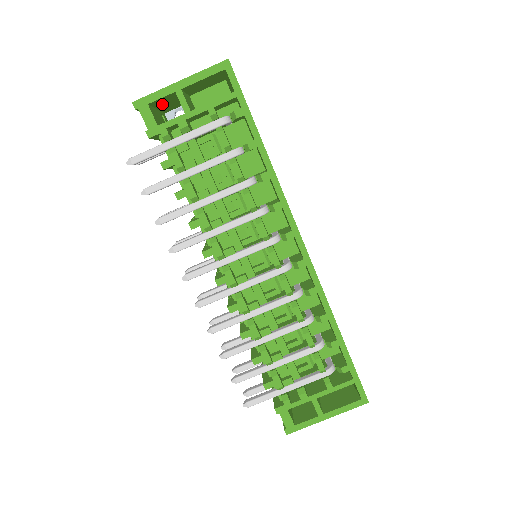
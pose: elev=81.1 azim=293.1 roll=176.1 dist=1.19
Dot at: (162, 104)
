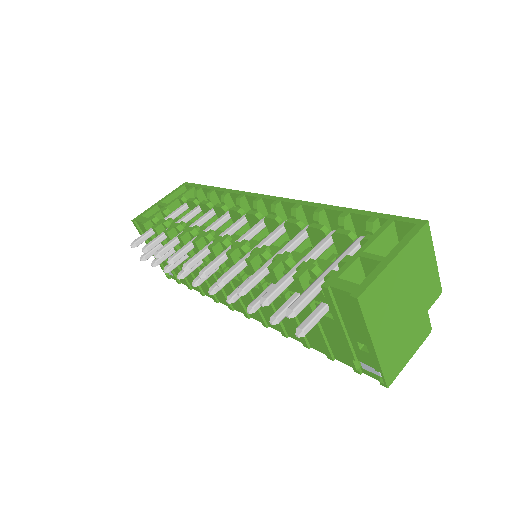
Dot at: occluded
